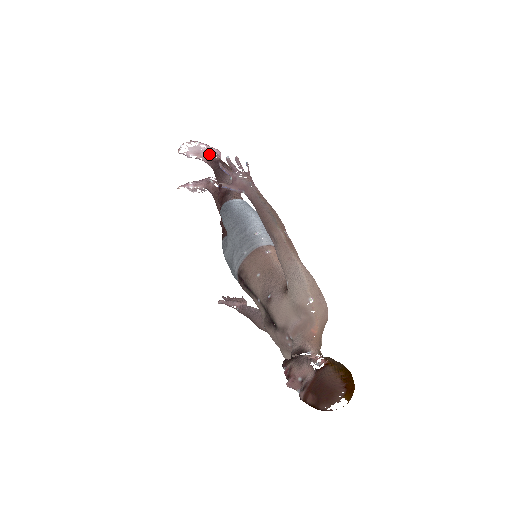
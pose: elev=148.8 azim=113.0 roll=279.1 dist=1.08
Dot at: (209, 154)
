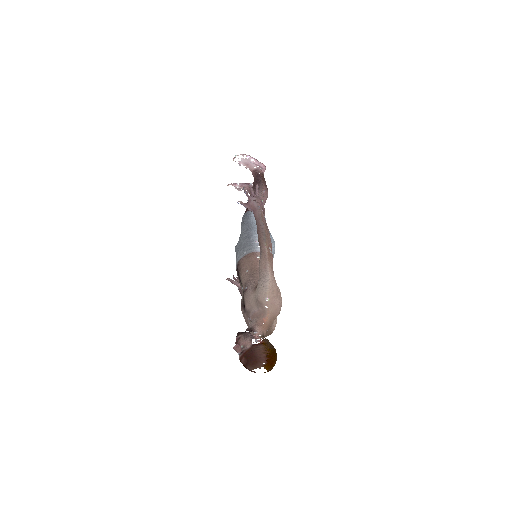
Dot at: occluded
